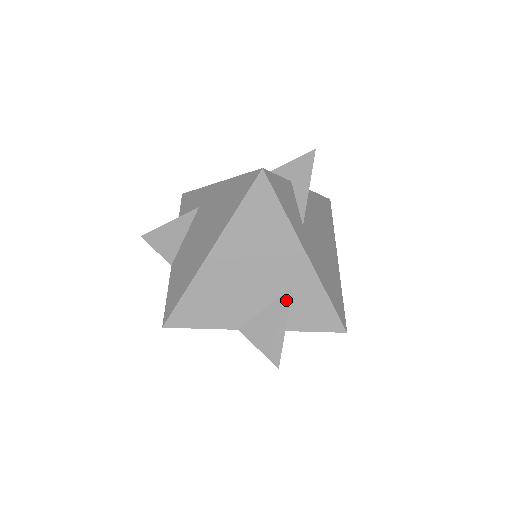
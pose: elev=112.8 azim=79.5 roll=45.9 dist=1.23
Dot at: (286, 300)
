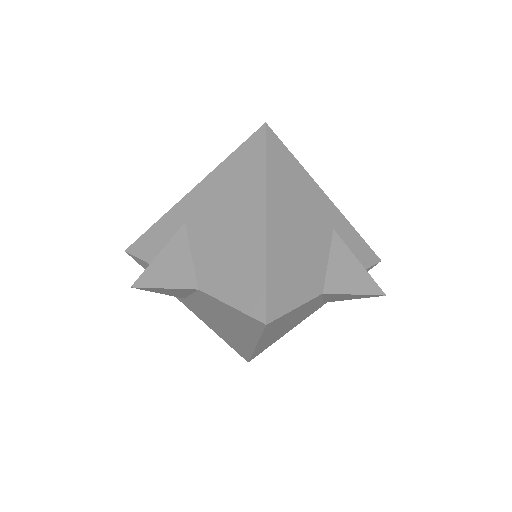
Dot at: (339, 242)
